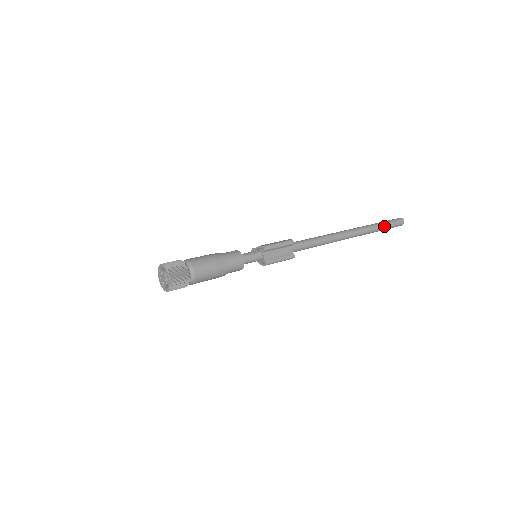
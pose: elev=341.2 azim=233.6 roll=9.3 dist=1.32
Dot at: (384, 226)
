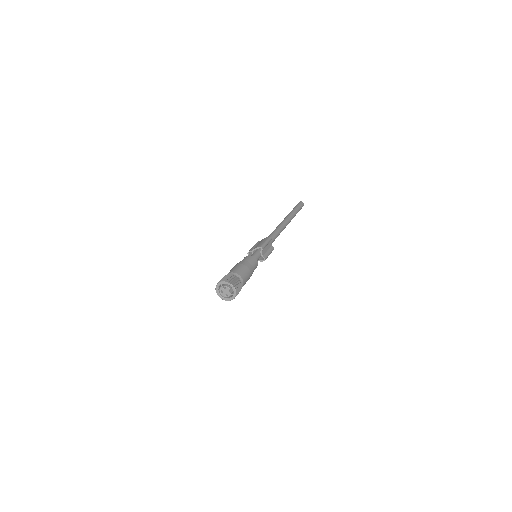
Dot at: (298, 210)
